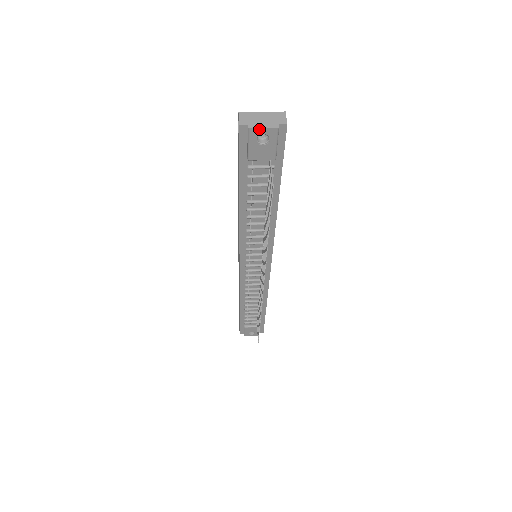
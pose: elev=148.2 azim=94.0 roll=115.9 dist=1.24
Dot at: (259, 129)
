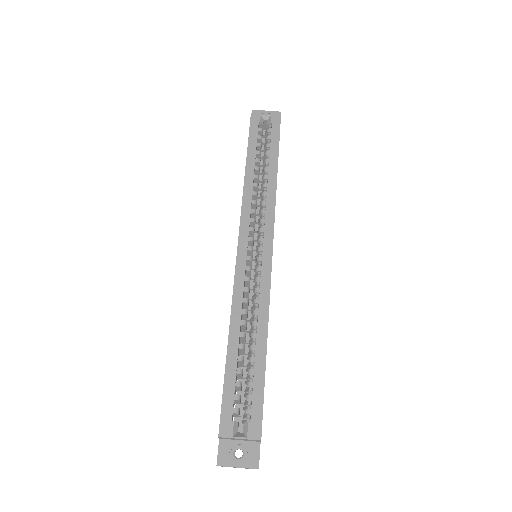
Dot at: occluded
